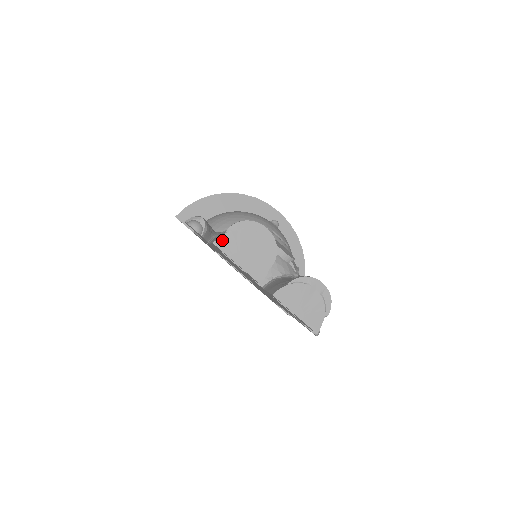
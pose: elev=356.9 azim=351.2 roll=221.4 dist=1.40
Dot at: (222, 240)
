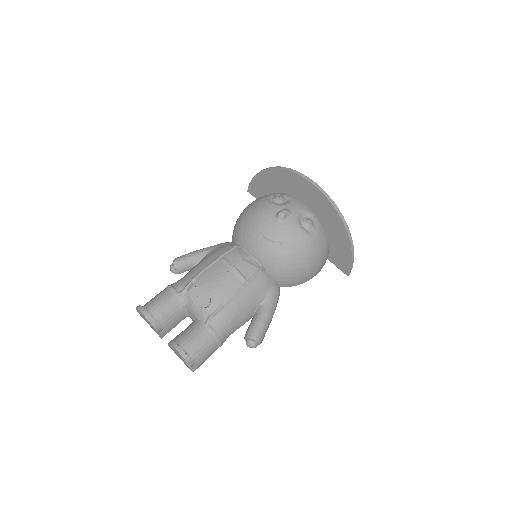
Dot at: (139, 313)
